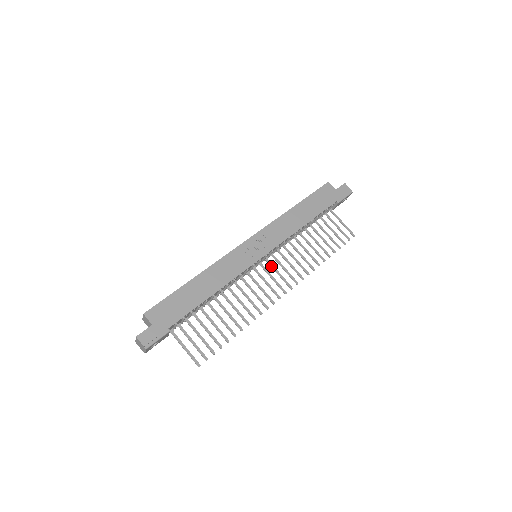
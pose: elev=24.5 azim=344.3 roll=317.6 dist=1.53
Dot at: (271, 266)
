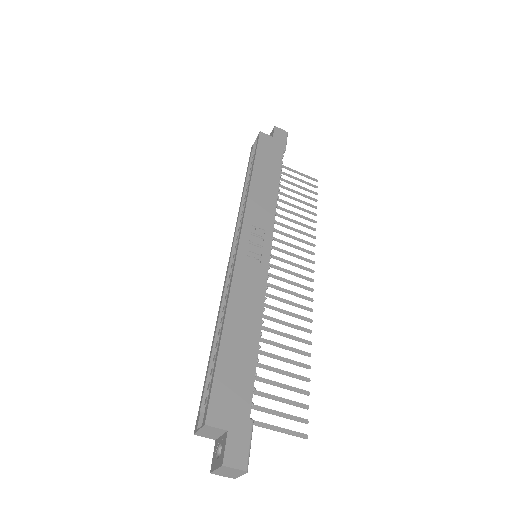
Dot at: (276, 259)
